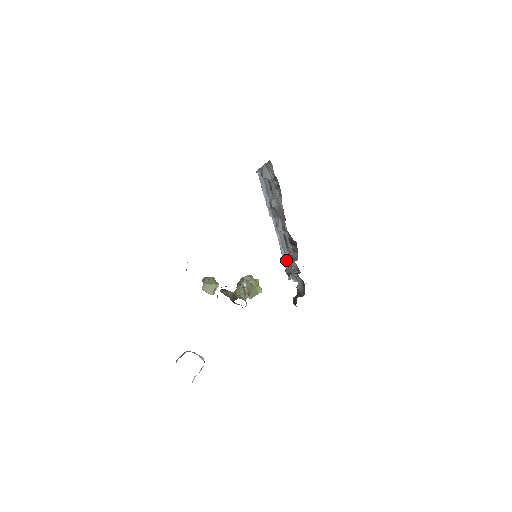
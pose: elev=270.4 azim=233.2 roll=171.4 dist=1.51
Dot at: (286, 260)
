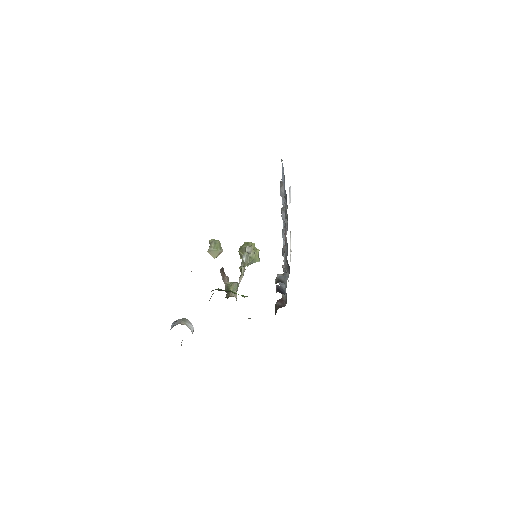
Dot at: occluded
